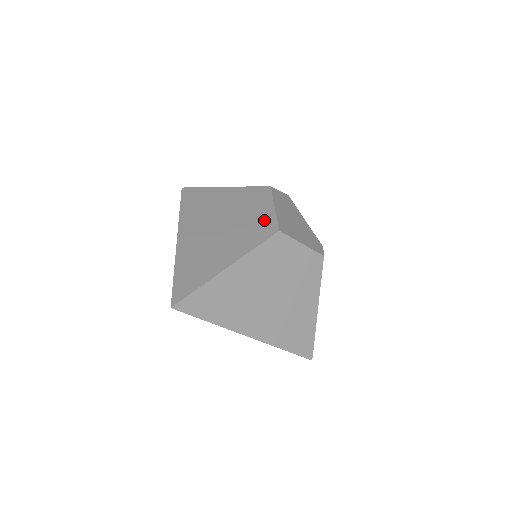
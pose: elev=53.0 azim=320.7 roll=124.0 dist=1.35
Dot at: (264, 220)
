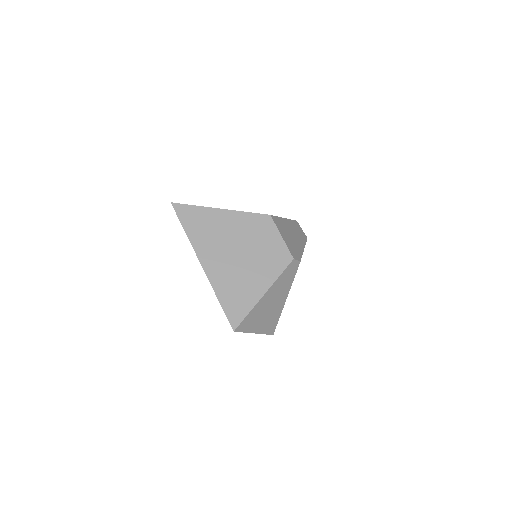
Dot at: occluded
